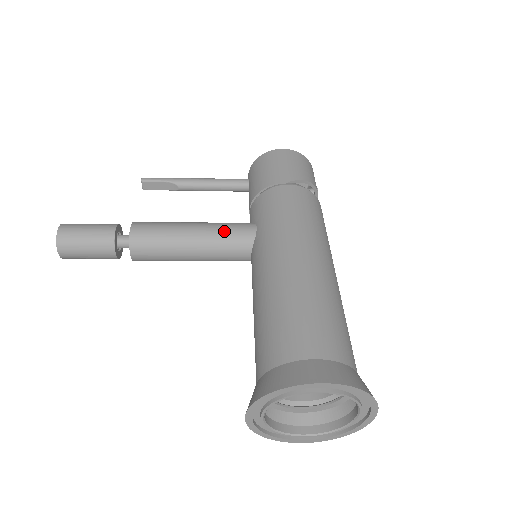
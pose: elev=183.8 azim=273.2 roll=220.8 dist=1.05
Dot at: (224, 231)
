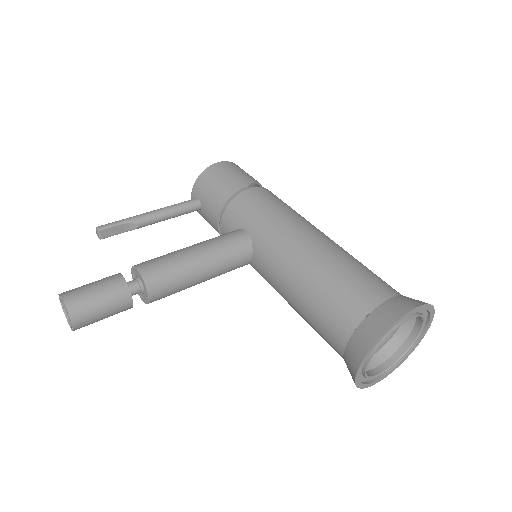
Dot at: (224, 243)
